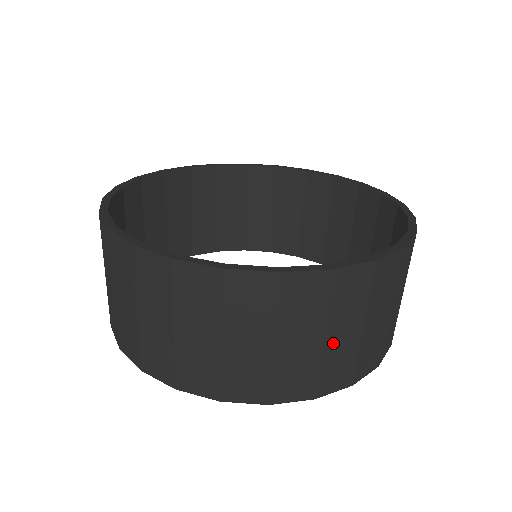
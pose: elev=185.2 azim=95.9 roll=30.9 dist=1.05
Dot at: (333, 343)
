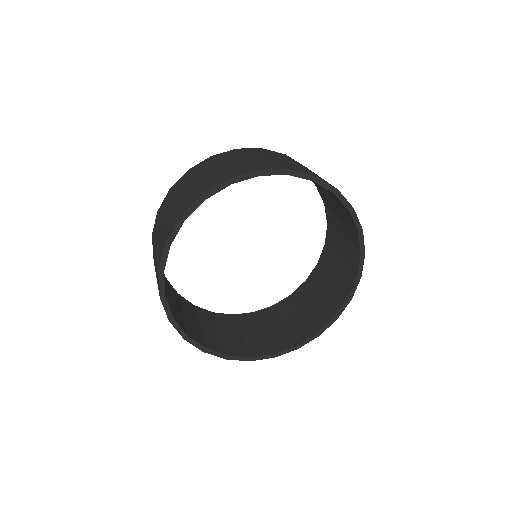
Dot at: occluded
